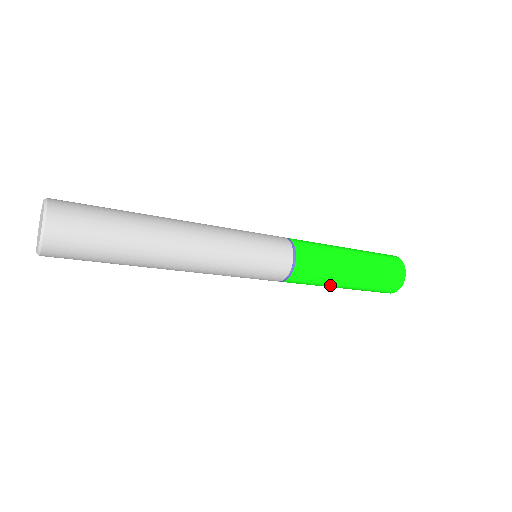
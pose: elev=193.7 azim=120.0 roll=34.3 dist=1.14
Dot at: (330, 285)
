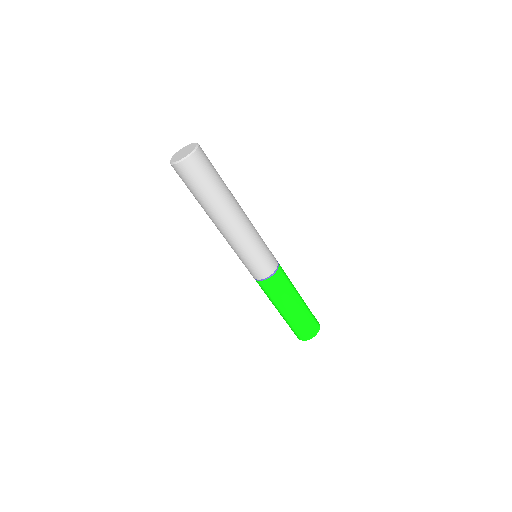
Dot at: (277, 304)
